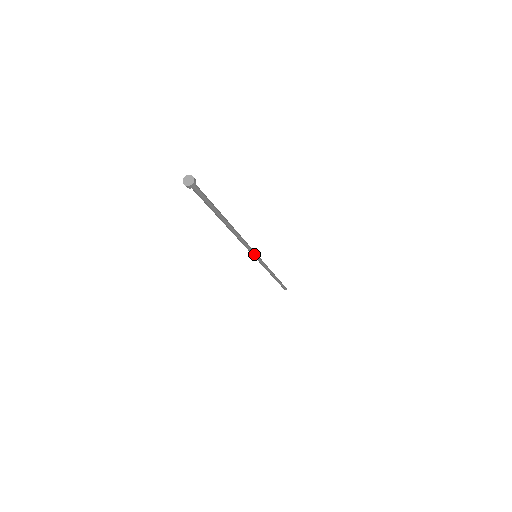
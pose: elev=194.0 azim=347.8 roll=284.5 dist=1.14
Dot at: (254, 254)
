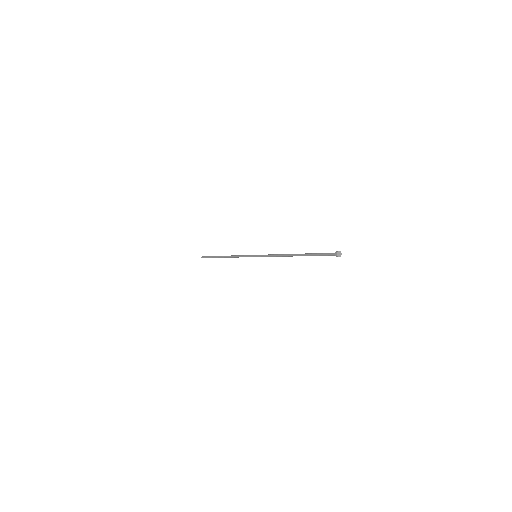
Dot at: (261, 256)
